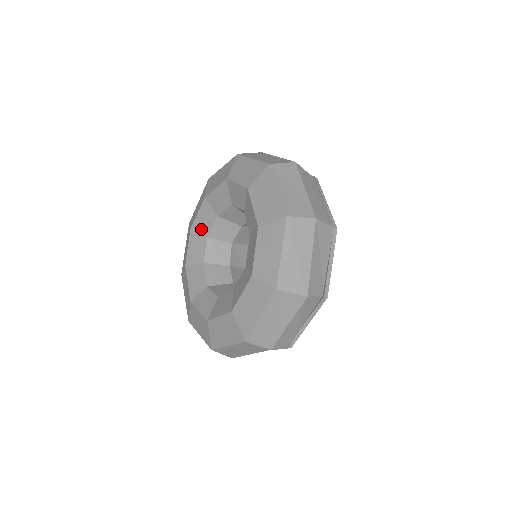
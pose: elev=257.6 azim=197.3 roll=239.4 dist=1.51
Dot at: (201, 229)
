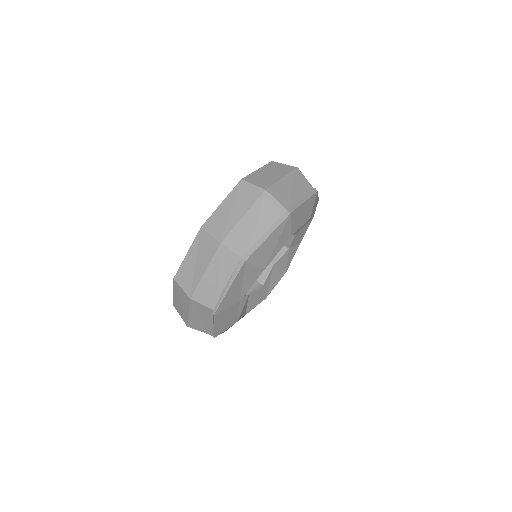
Dot at: occluded
